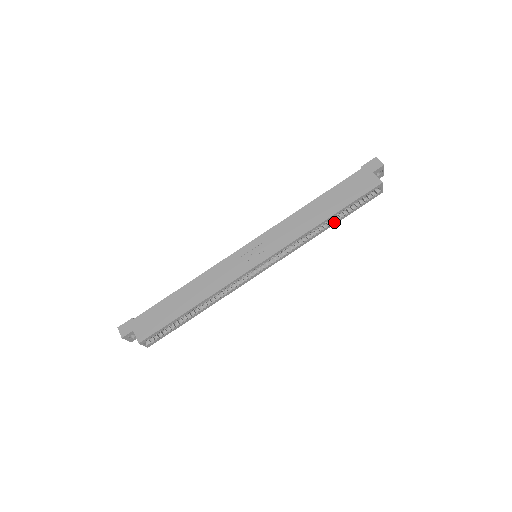
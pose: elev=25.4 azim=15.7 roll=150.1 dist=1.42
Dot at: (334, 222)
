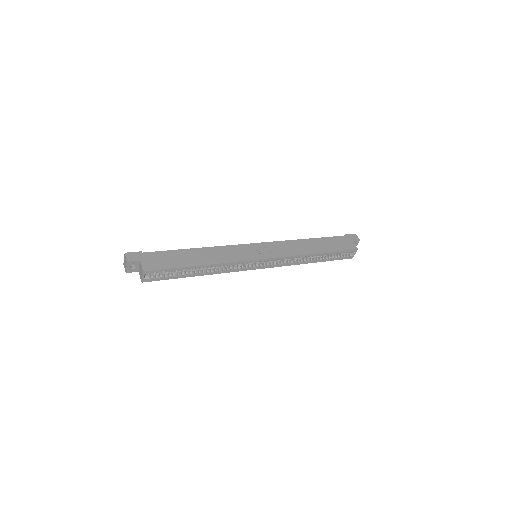
Dot at: (318, 260)
